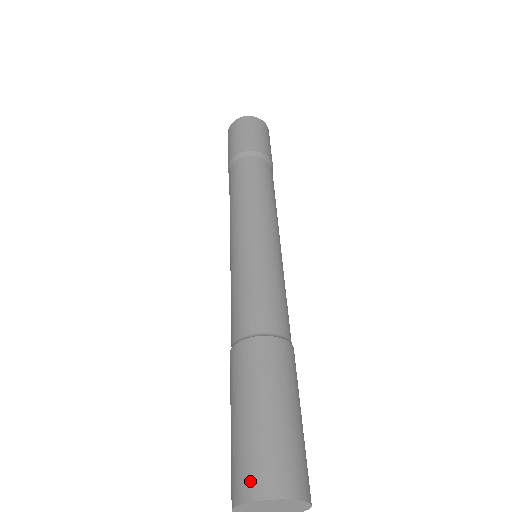
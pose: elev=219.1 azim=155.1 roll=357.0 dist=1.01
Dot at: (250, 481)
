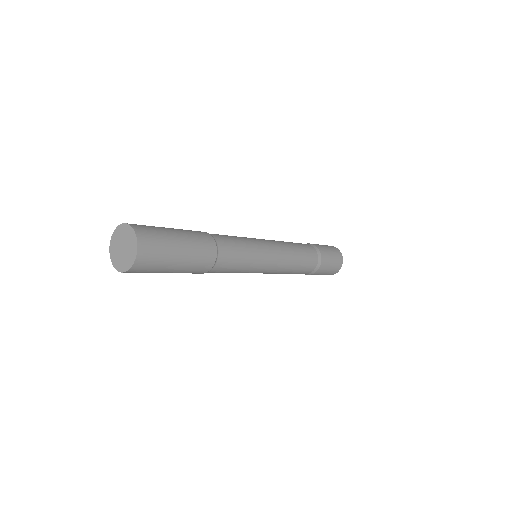
Dot at: occluded
